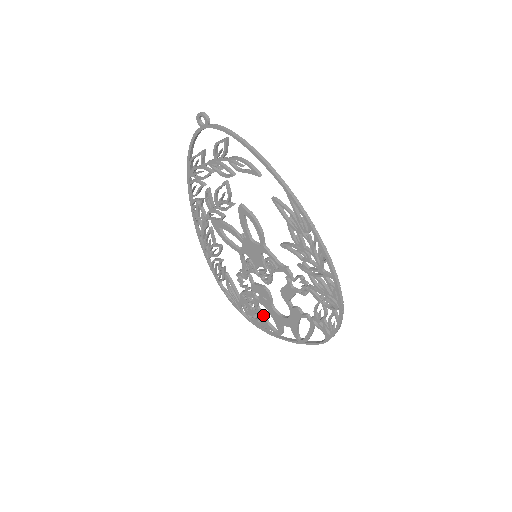
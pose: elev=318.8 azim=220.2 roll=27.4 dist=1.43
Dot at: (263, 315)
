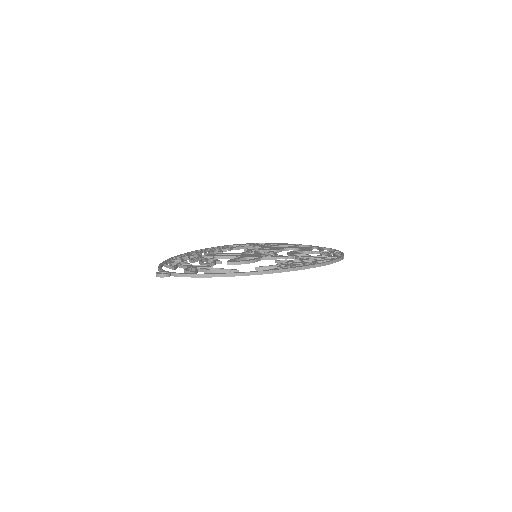
Dot at: occluded
